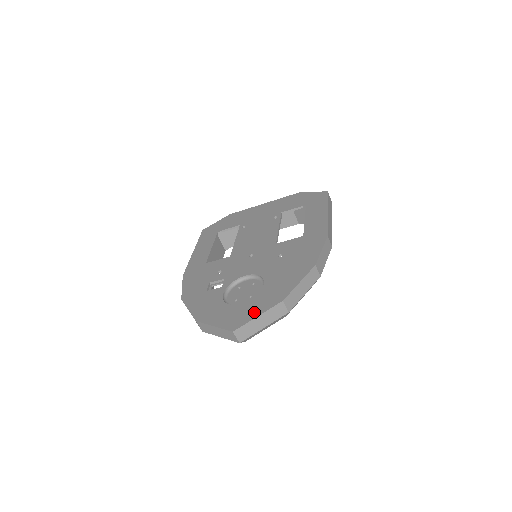
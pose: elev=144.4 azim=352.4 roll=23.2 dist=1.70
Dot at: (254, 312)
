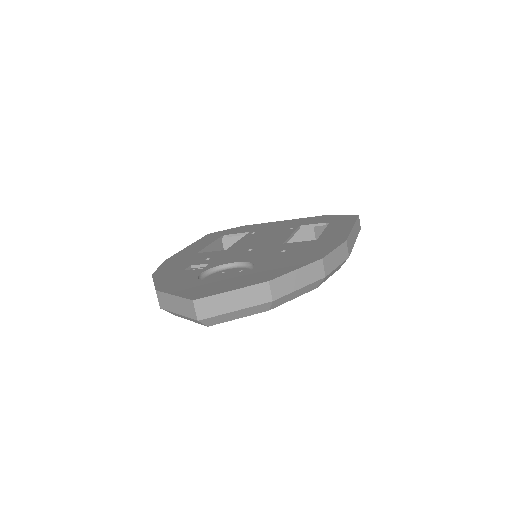
Dot at: (228, 287)
